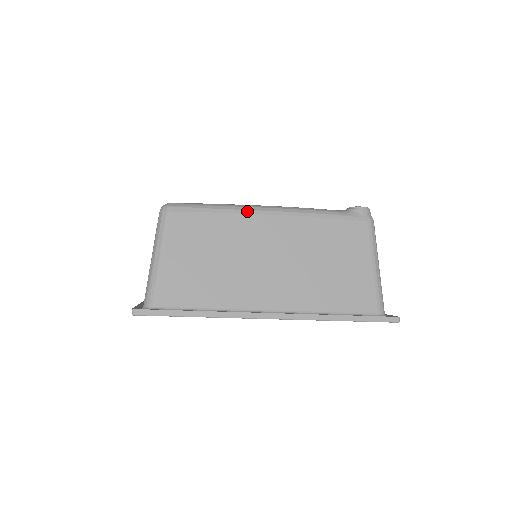
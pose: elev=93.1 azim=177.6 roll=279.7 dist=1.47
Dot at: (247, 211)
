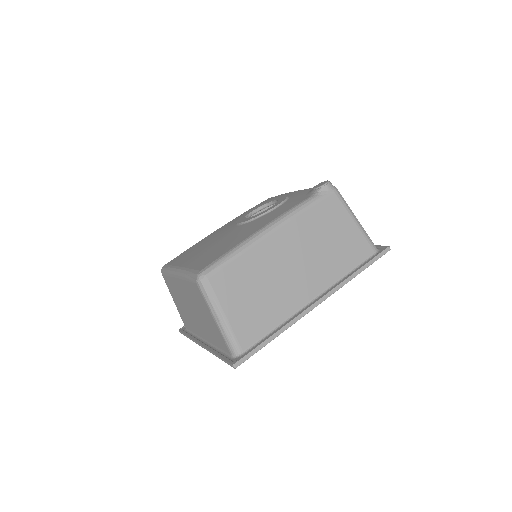
Dot at: (257, 241)
